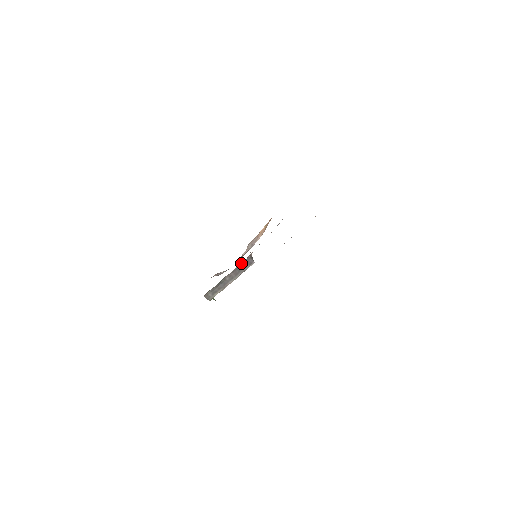
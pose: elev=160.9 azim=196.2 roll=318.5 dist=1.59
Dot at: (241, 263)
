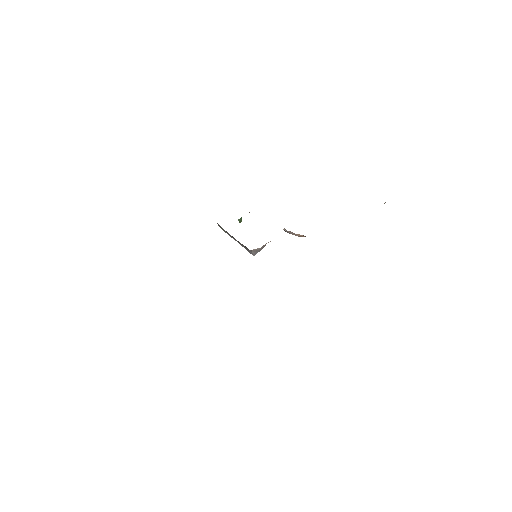
Dot at: occluded
